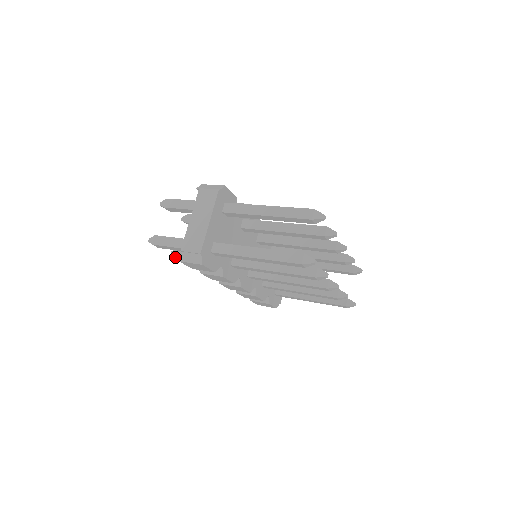
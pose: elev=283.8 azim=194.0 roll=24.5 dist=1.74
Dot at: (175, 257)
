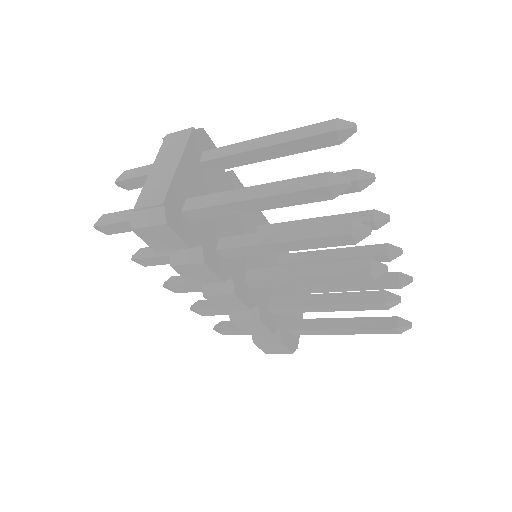
Dot at: (136, 259)
